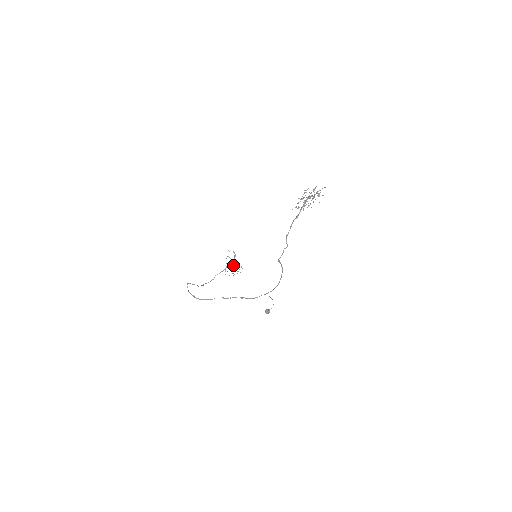
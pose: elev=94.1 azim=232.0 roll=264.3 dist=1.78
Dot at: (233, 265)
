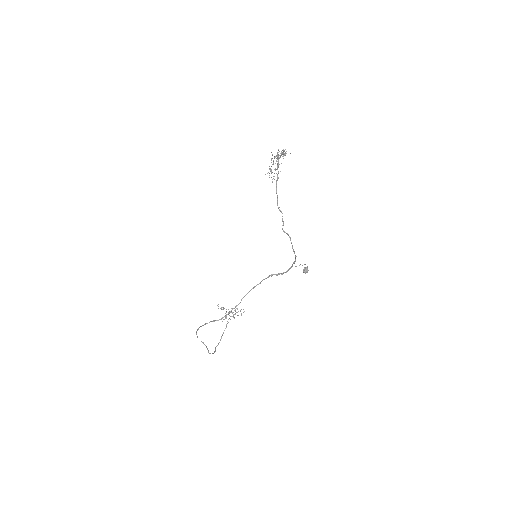
Dot at: (231, 312)
